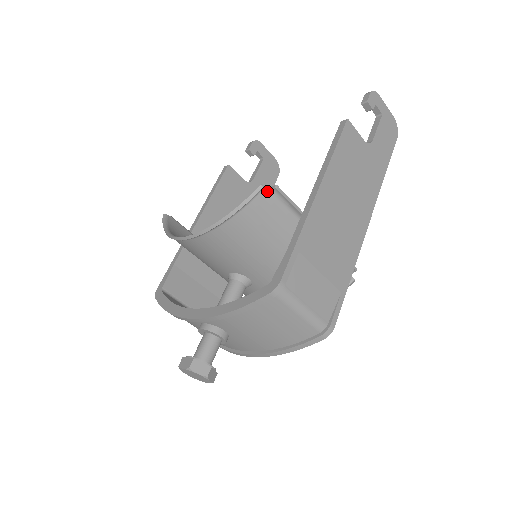
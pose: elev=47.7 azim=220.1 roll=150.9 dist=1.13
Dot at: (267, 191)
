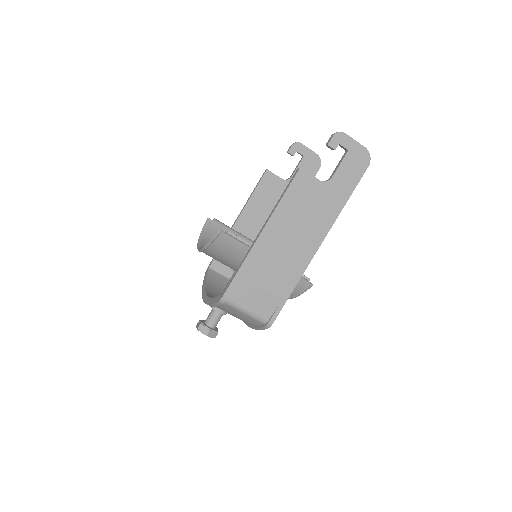
Dot at: (224, 234)
